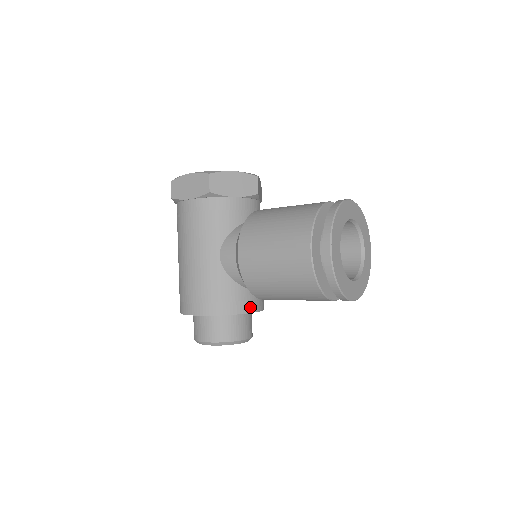
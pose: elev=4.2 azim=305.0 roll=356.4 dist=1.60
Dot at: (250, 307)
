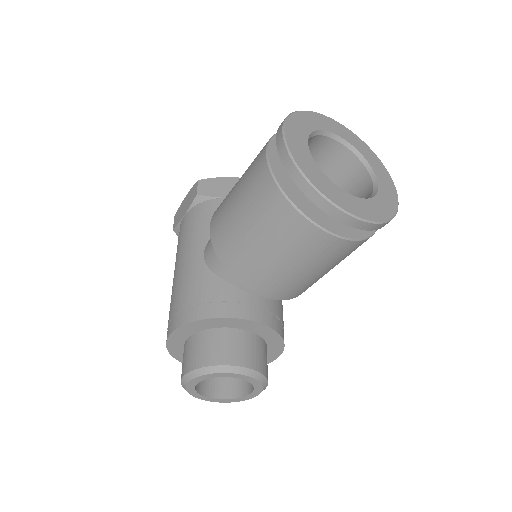
Dot at: (243, 312)
